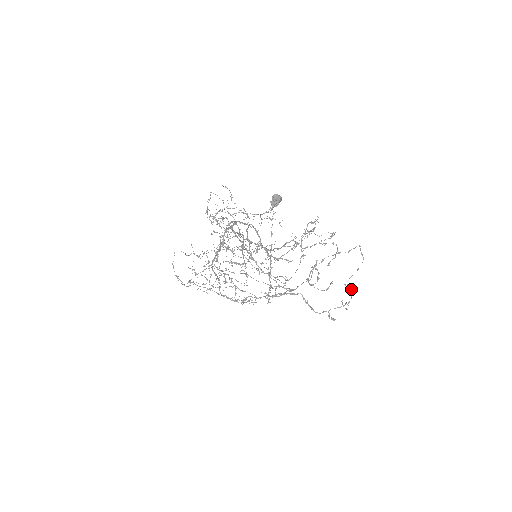
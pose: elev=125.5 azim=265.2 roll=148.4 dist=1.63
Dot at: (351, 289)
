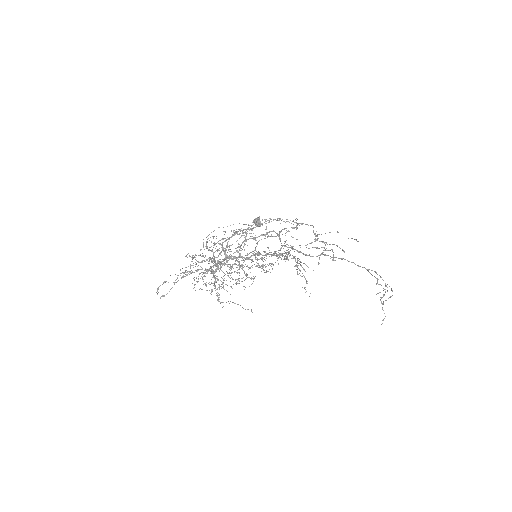
Dot at: (382, 297)
